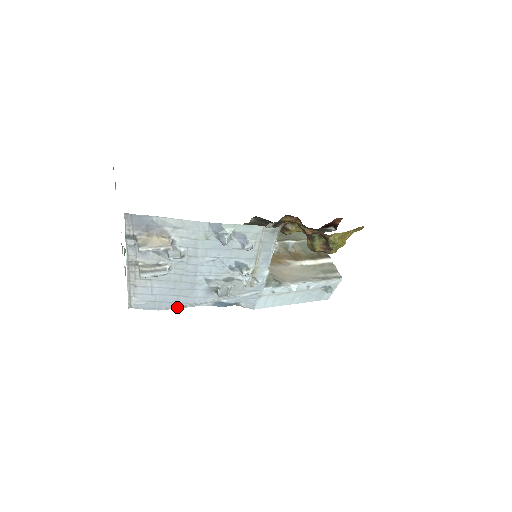
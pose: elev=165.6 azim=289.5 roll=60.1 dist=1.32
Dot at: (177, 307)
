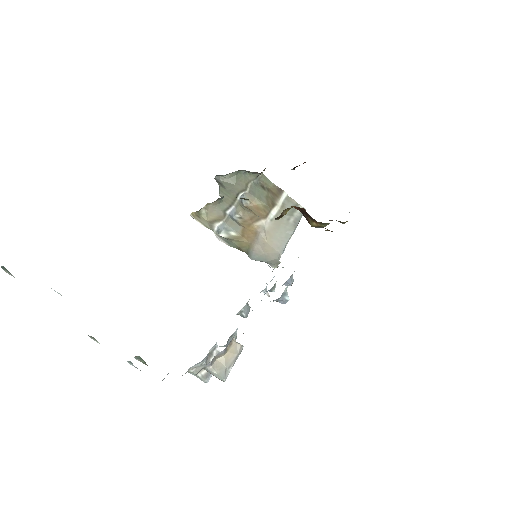
Dot at: occluded
